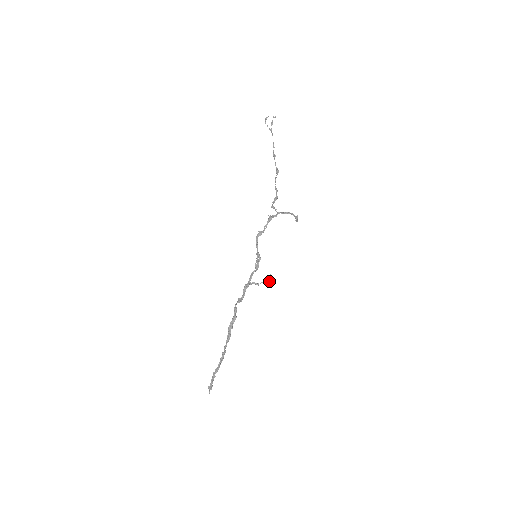
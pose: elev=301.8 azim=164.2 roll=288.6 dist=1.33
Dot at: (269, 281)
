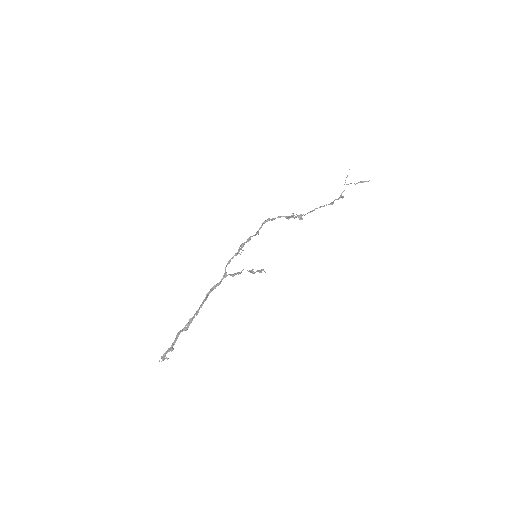
Dot at: (254, 272)
